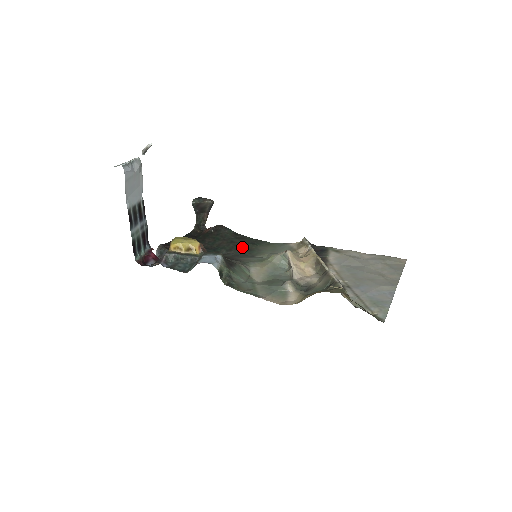
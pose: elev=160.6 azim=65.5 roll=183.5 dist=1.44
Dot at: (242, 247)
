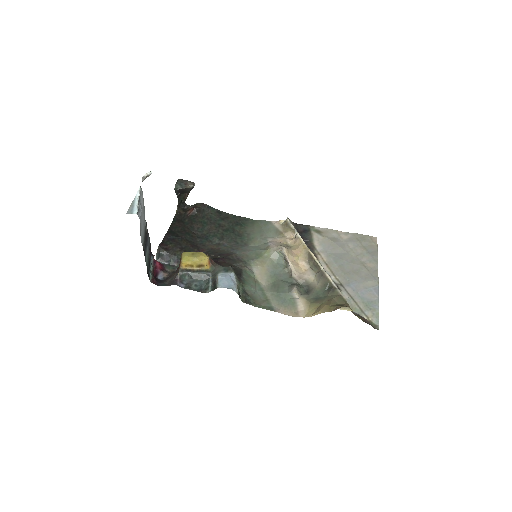
Dot at: (231, 232)
